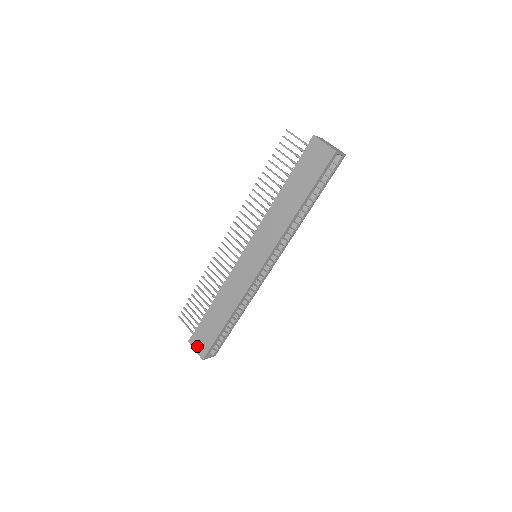
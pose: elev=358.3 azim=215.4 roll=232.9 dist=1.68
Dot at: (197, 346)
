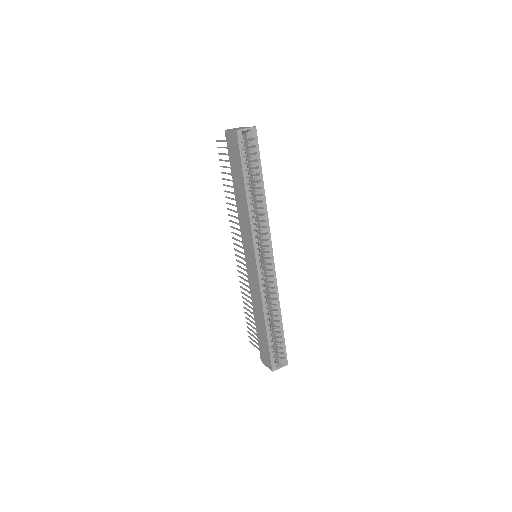
Dot at: (265, 361)
